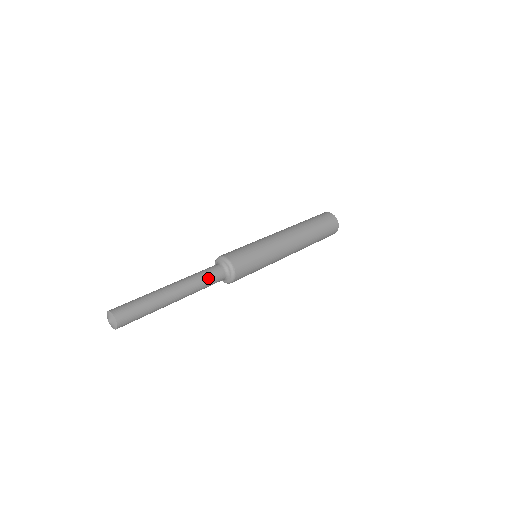
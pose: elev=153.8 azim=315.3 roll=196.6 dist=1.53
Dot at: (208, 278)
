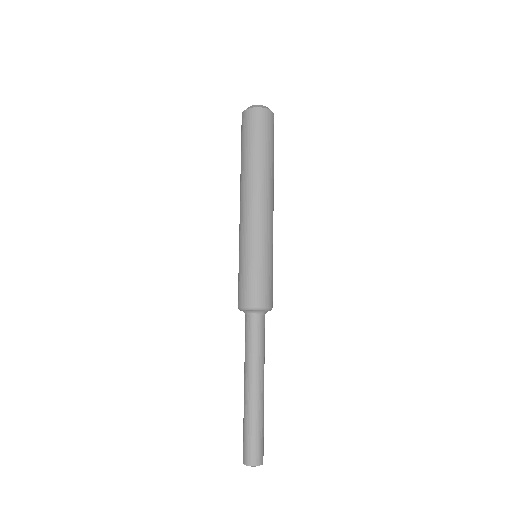
Dot at: (264, 341)
